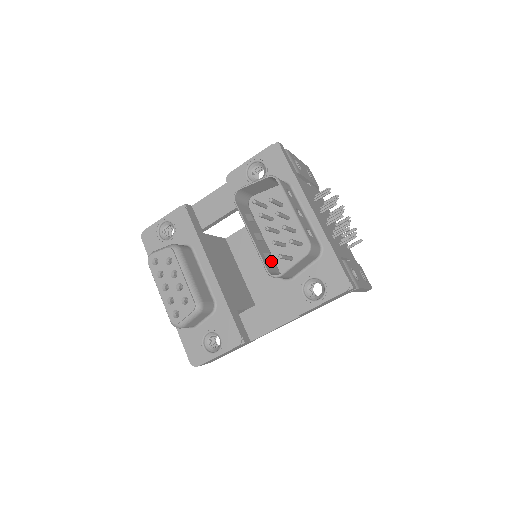
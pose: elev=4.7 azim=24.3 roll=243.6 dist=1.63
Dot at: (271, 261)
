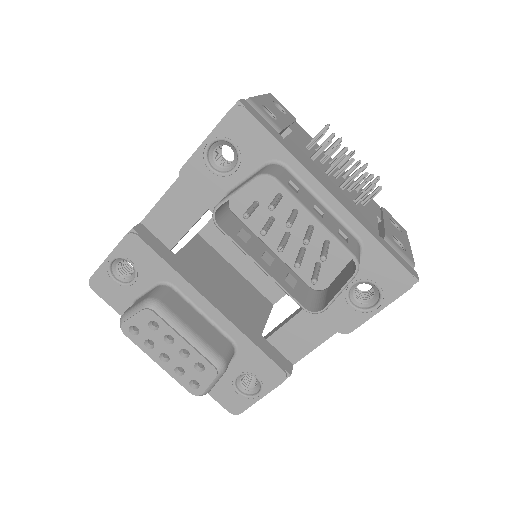
Dot at: (296, 282)
